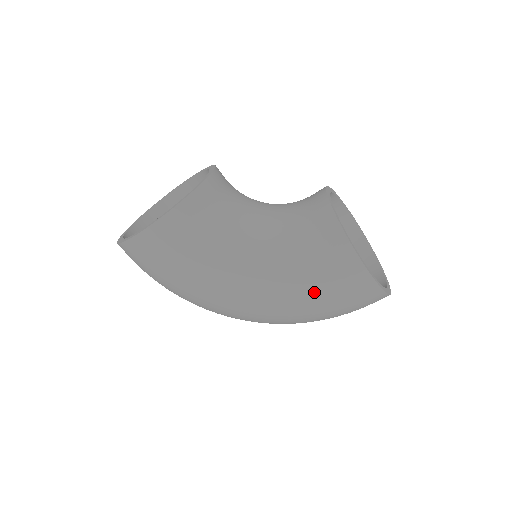
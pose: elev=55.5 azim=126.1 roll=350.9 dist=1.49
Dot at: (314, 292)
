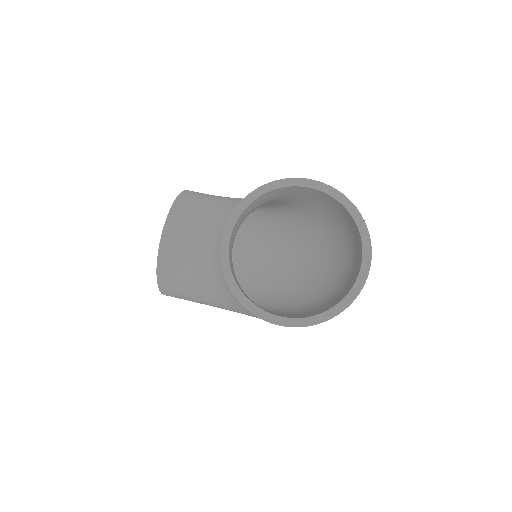
Dot at: occluded
